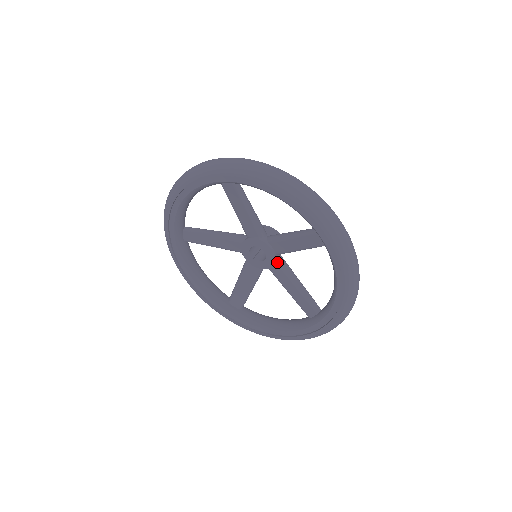
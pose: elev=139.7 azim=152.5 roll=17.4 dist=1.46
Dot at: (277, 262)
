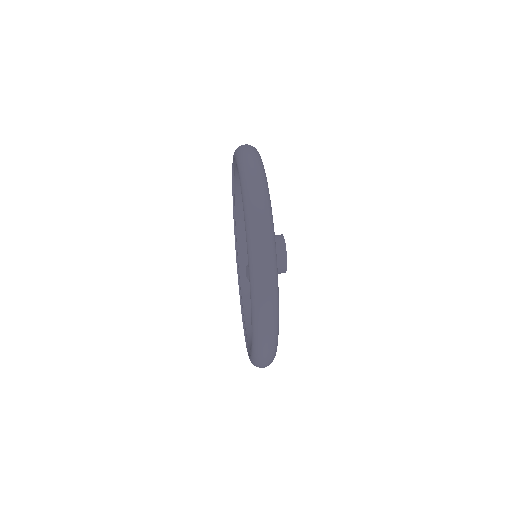
Dot at: occluded
